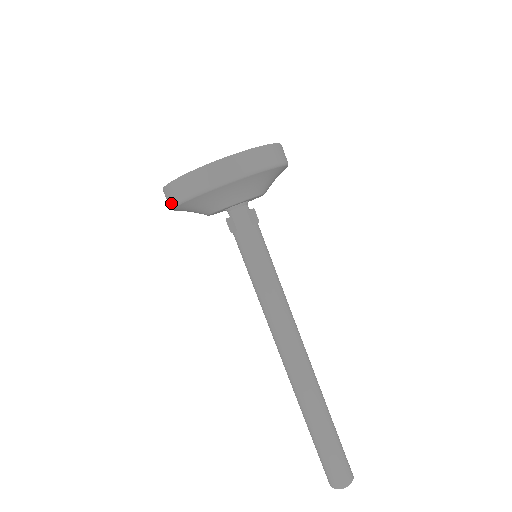
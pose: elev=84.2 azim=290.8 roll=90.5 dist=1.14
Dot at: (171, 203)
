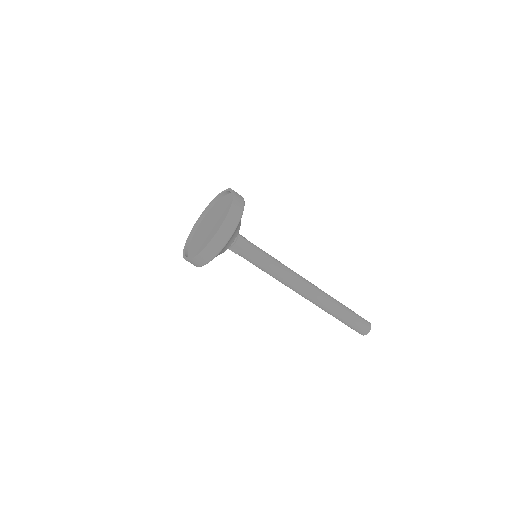
Dot at: (209, 259)
